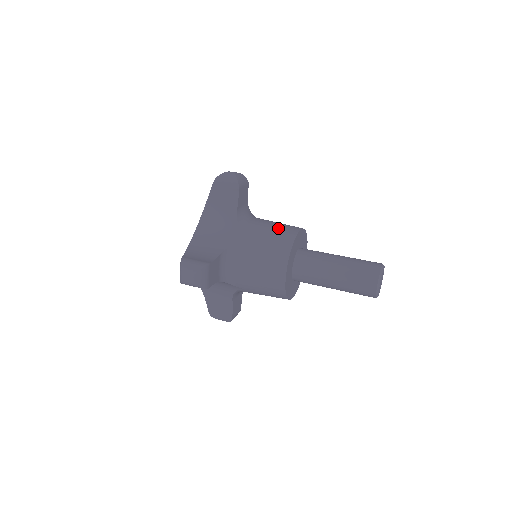
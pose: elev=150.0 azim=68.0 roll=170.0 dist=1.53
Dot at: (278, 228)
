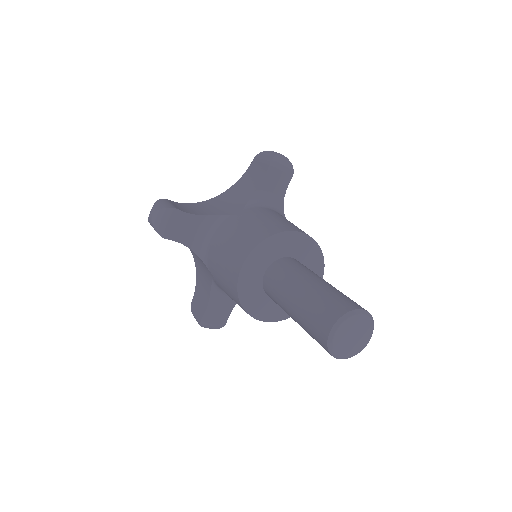
Dot at: (281, 220)
